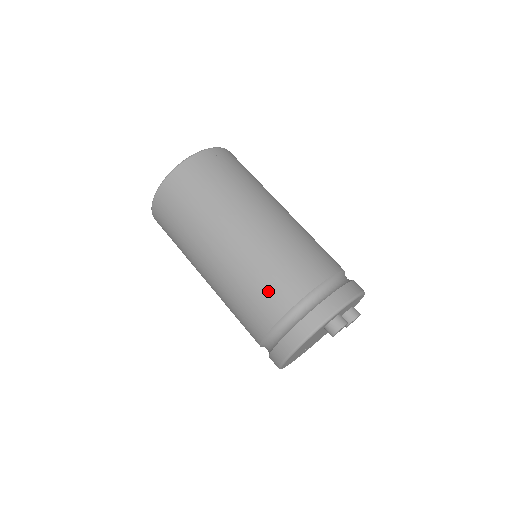
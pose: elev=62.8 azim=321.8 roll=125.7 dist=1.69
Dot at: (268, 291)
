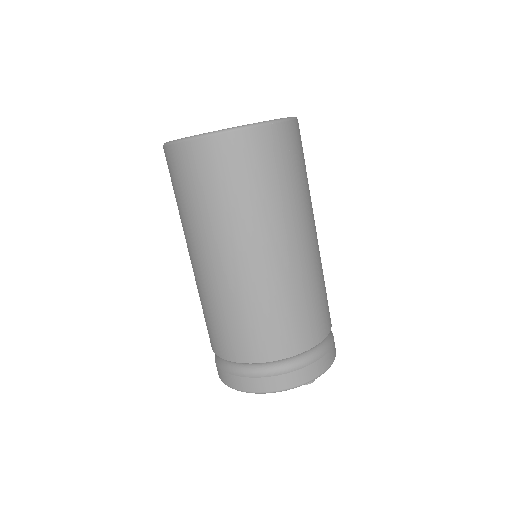
Dot at: (278, 330)
